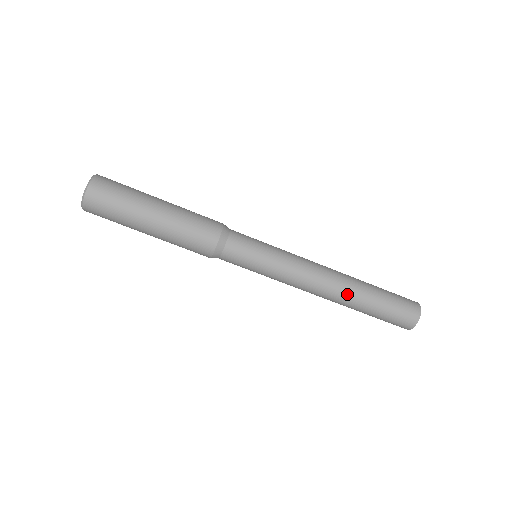
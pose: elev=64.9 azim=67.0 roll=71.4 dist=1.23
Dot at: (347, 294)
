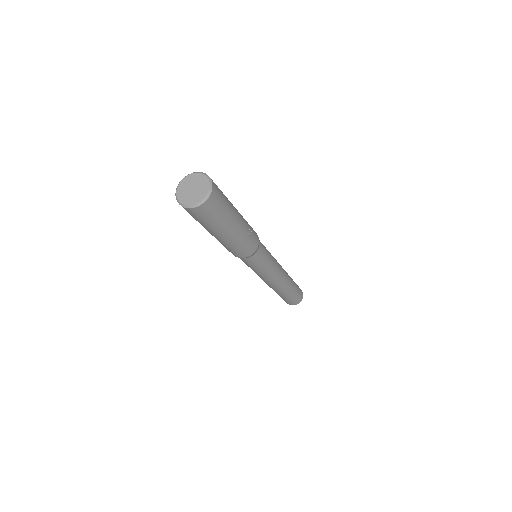
Dot at: (277, 290)
